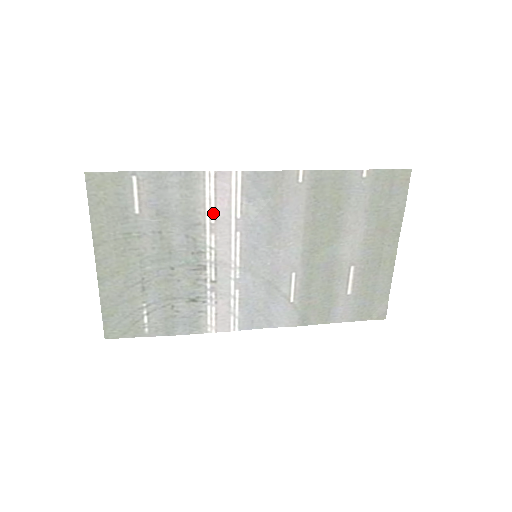
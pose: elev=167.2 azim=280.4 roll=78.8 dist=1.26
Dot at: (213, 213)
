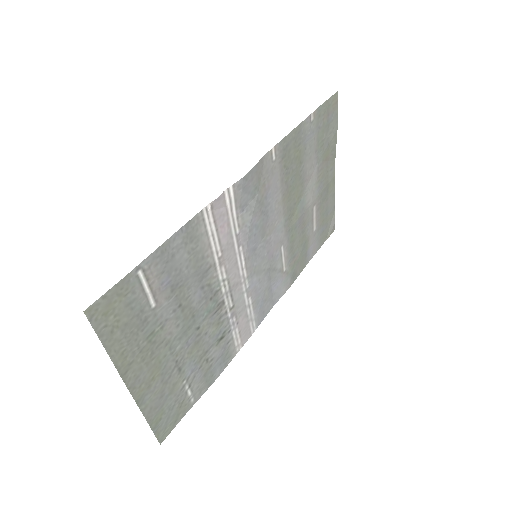
Dot at: (218, 246)
